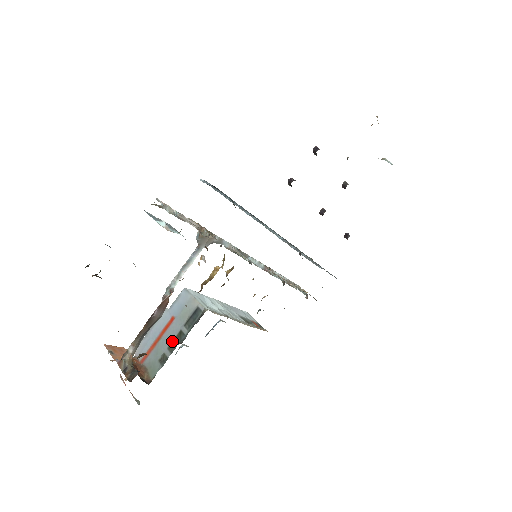
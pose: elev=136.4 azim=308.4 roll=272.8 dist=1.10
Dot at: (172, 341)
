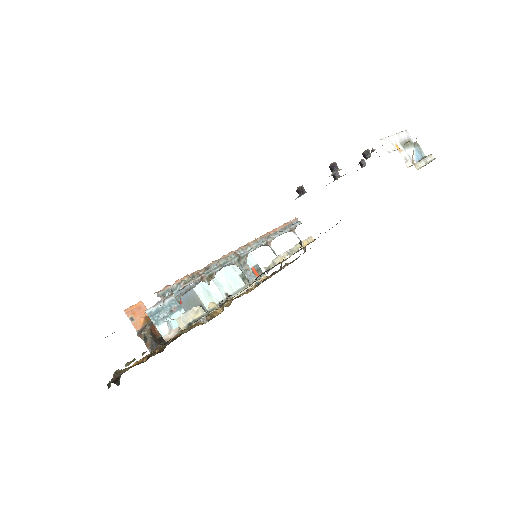
Dot at: occluded
